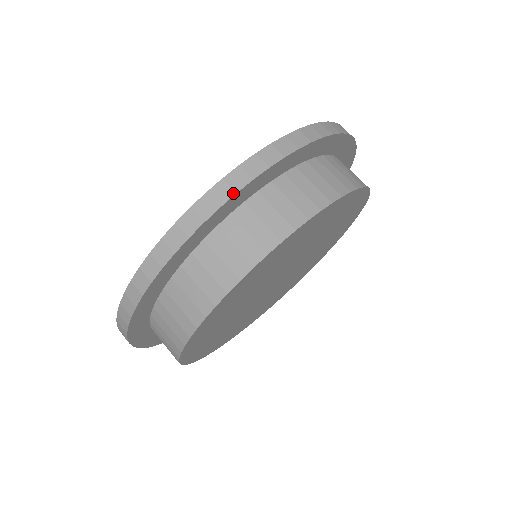
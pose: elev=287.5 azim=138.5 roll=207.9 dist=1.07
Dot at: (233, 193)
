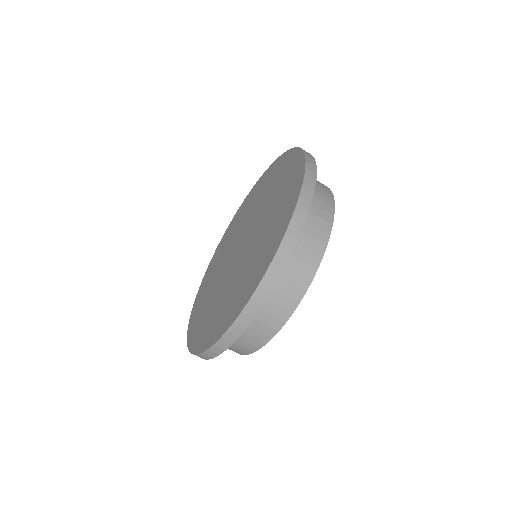
Dot at: occluded
